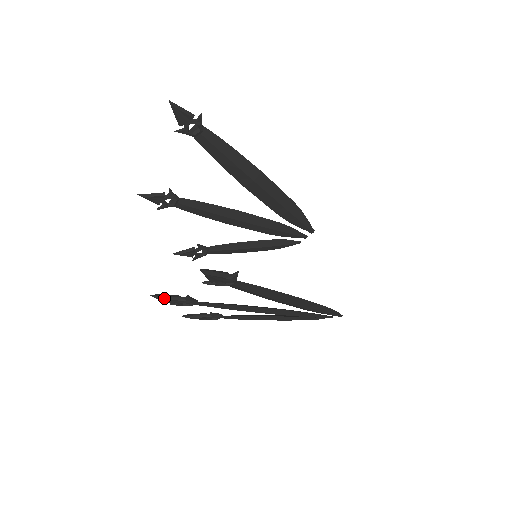
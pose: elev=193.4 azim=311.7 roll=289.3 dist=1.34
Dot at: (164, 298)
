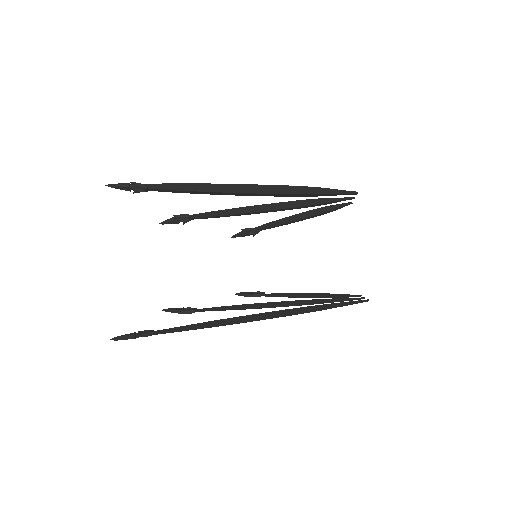
Dot at: occluded
